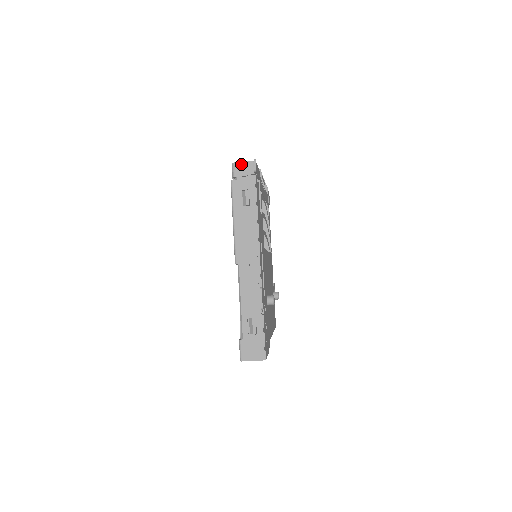
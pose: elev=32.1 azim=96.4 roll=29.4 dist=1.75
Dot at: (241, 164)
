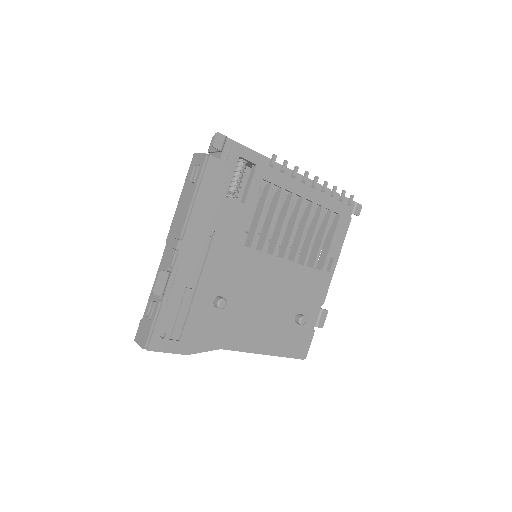
Dot at: occluded
